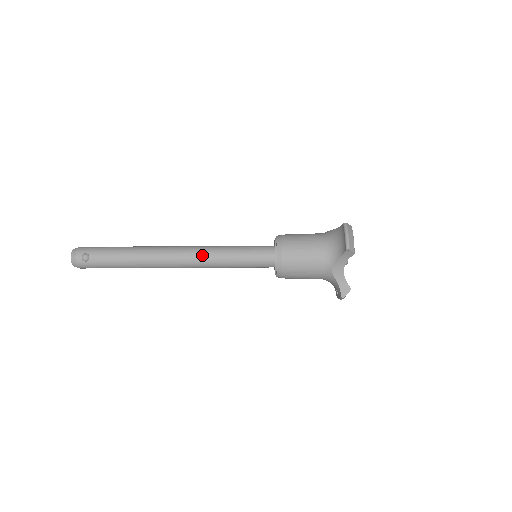
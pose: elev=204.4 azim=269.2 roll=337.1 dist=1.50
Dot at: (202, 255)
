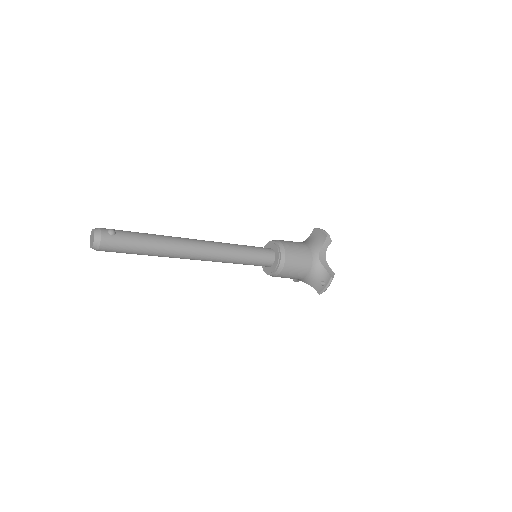
Dot at: (219, 244)
